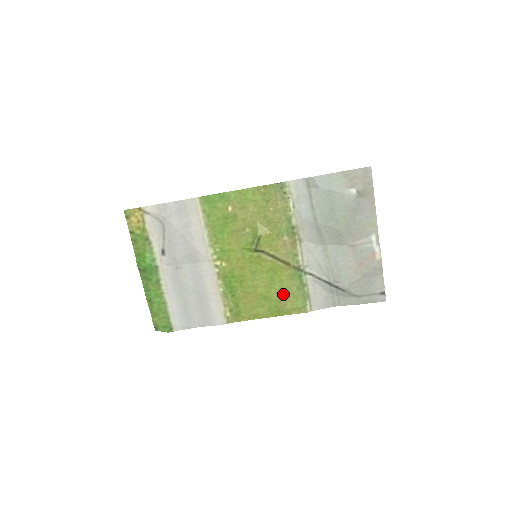
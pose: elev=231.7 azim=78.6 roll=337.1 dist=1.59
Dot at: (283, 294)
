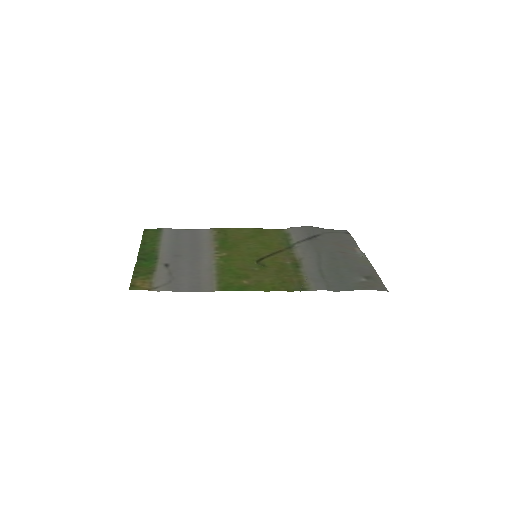
Dot at: (269, 237)
